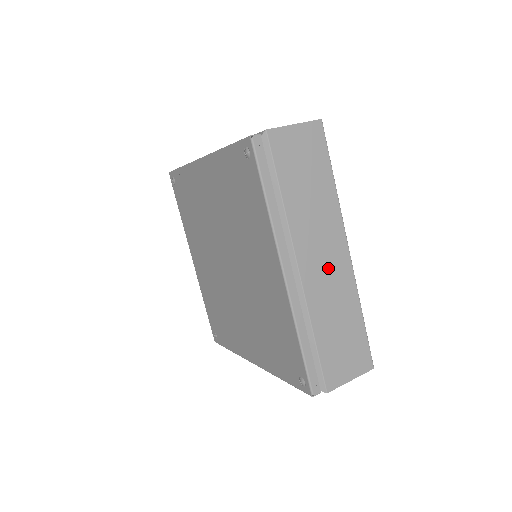
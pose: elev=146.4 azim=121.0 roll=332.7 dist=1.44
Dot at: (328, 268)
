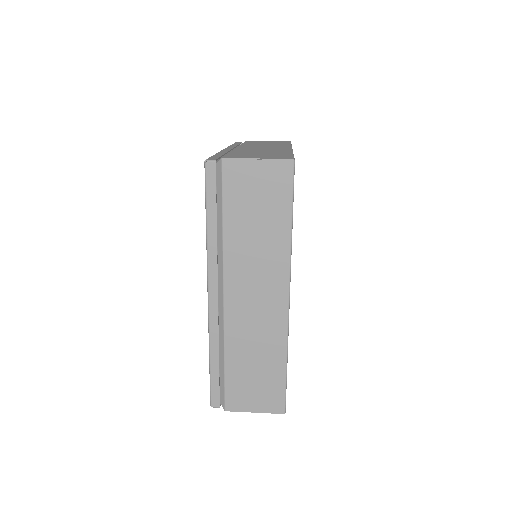
Dot at: (258, 307)
